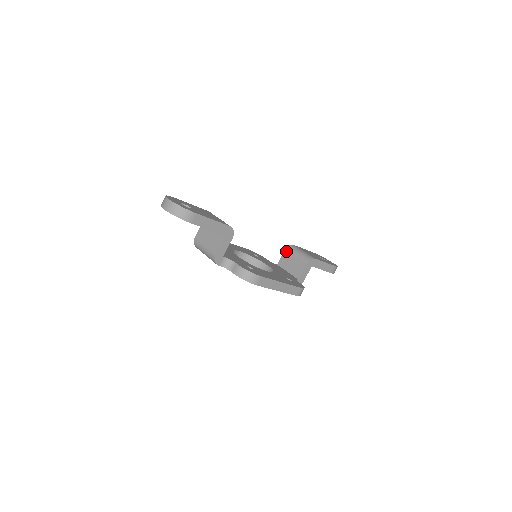
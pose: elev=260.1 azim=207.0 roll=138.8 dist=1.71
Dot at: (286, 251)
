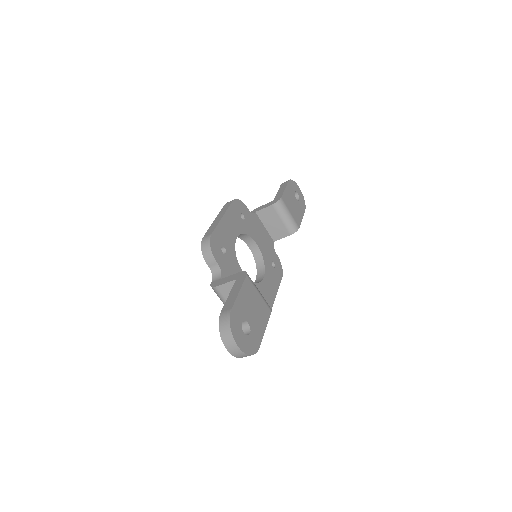
Dot at: (273, 208)
